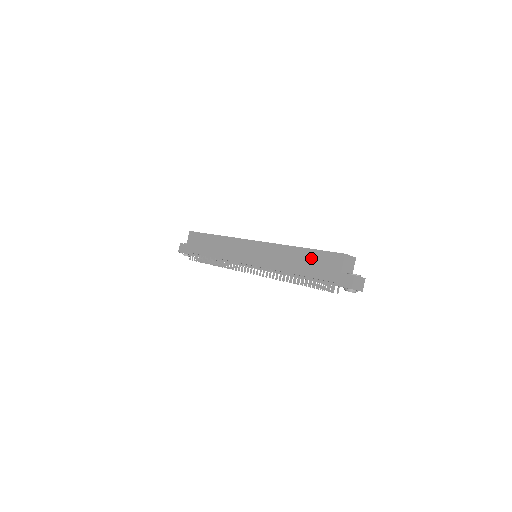
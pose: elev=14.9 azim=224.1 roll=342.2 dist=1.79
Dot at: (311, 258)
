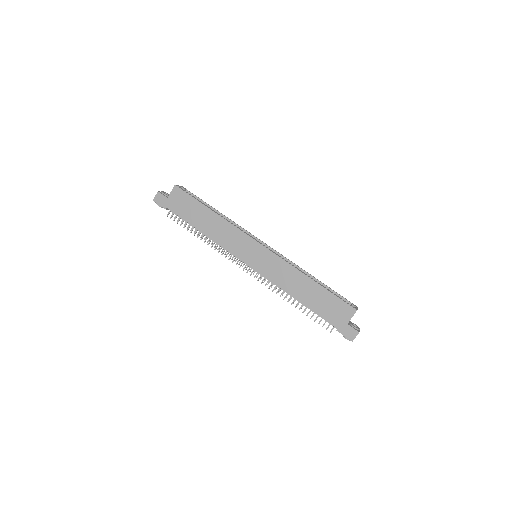
Dot at: (322, 297)
